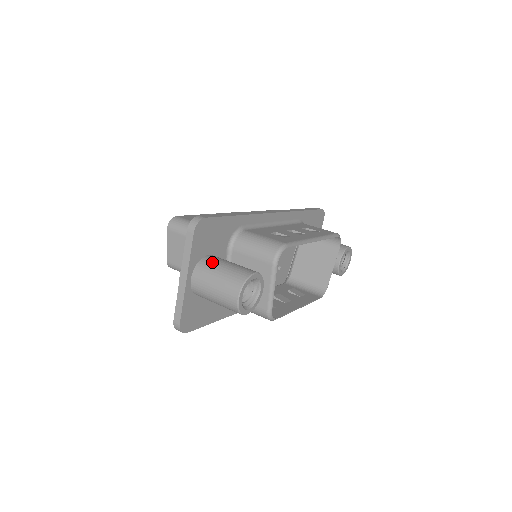
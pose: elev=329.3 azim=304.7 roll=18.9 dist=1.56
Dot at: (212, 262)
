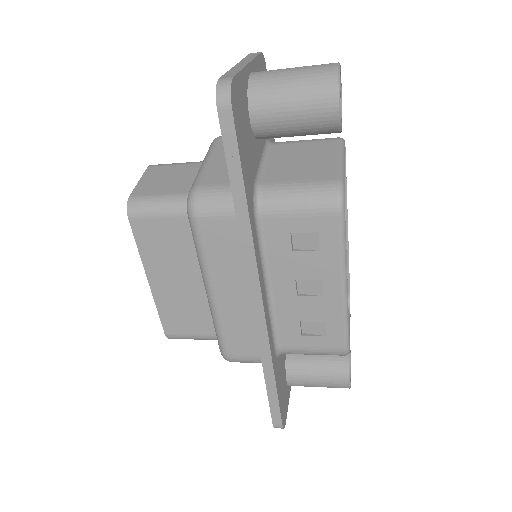
Dot at: occluded
